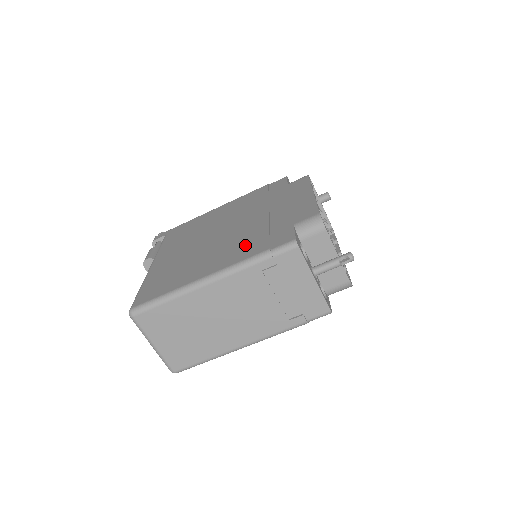
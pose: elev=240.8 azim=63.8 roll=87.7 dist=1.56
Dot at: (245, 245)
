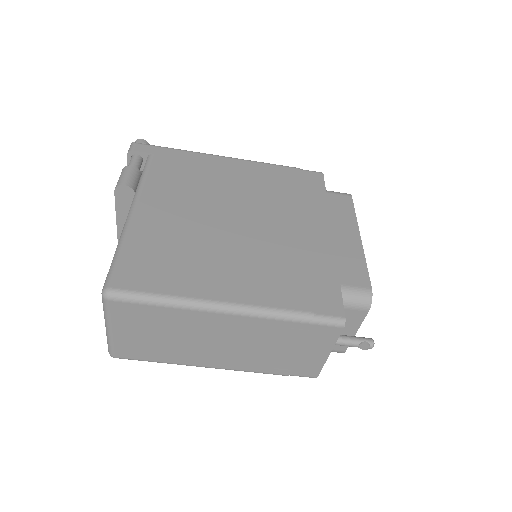
Dot at: (279, 278)
